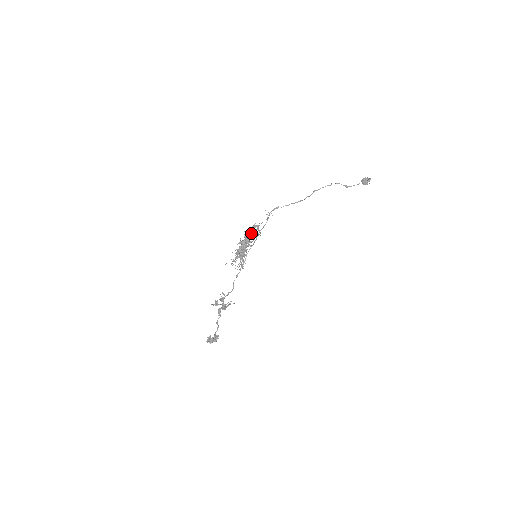
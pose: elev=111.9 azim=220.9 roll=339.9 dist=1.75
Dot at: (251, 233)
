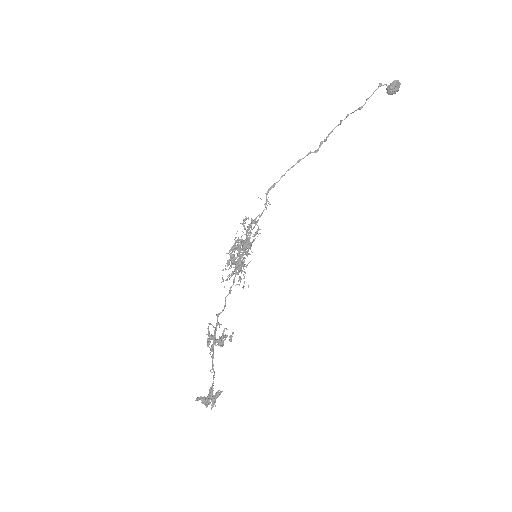
Dot at: (247, 232)
